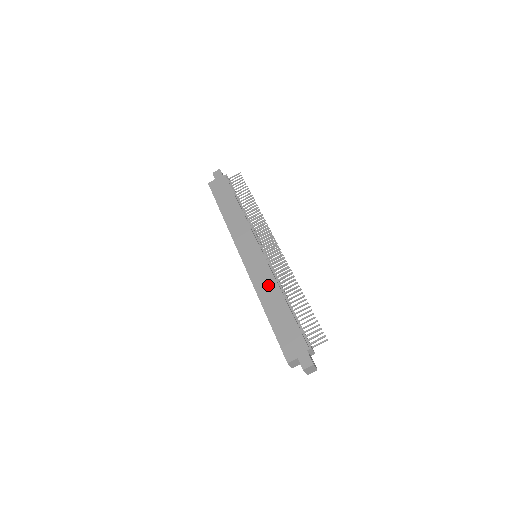
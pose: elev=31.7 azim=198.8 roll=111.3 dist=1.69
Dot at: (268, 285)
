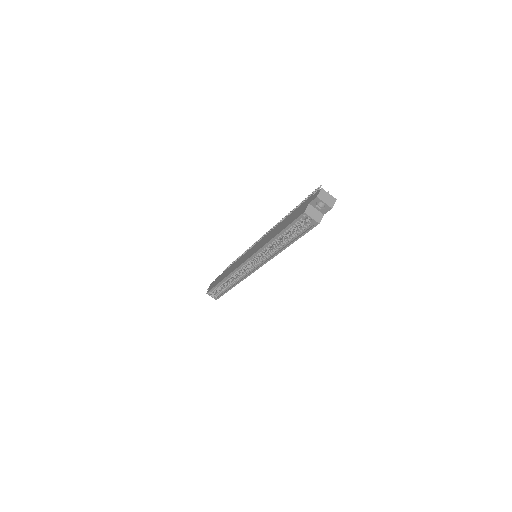
Dot at: (267, 237)
